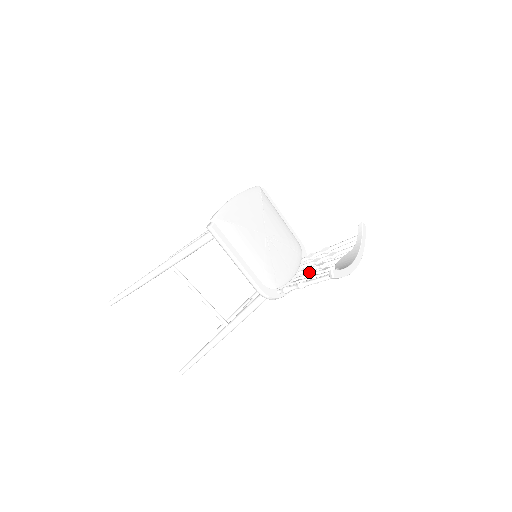
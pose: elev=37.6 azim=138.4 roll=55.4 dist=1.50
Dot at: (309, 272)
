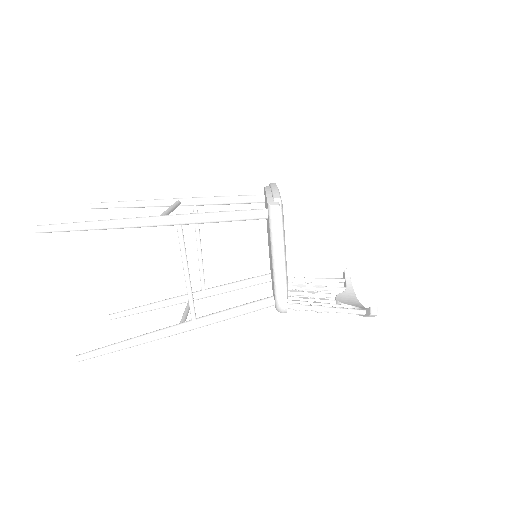
Dot at: (295, 295)
